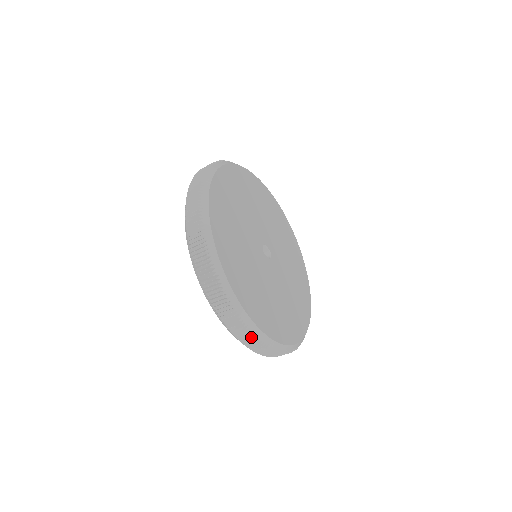
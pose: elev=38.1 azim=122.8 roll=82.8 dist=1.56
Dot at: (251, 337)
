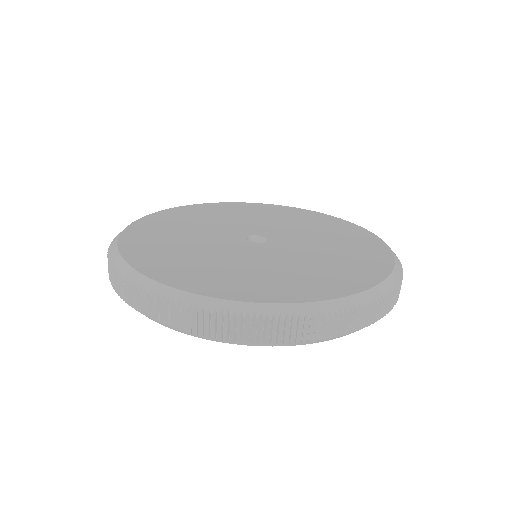
Dot at: (147, 297)
